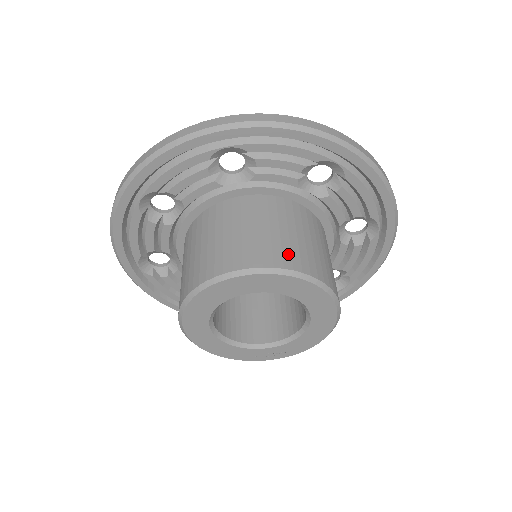
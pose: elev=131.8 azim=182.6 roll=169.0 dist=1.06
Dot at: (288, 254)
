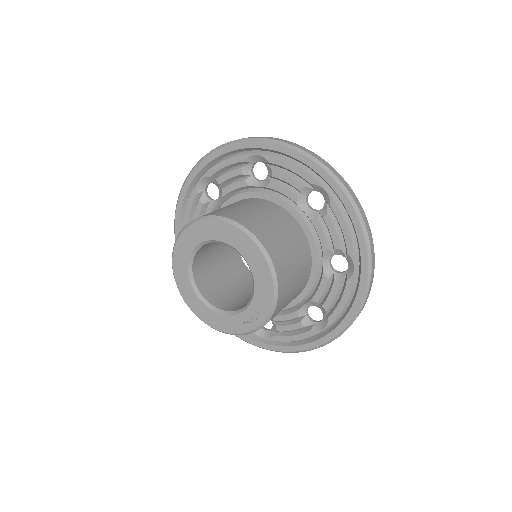
Dot at: (212, 212)
